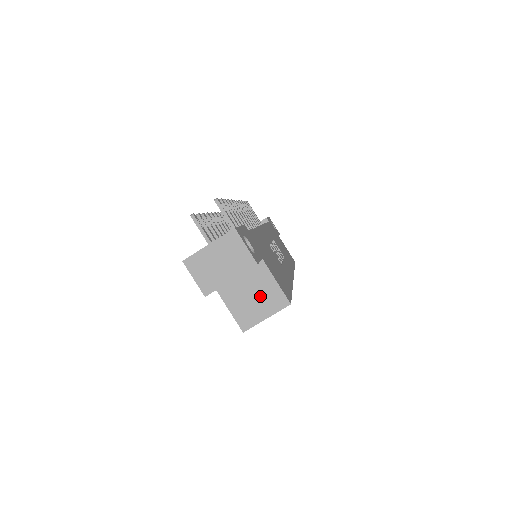
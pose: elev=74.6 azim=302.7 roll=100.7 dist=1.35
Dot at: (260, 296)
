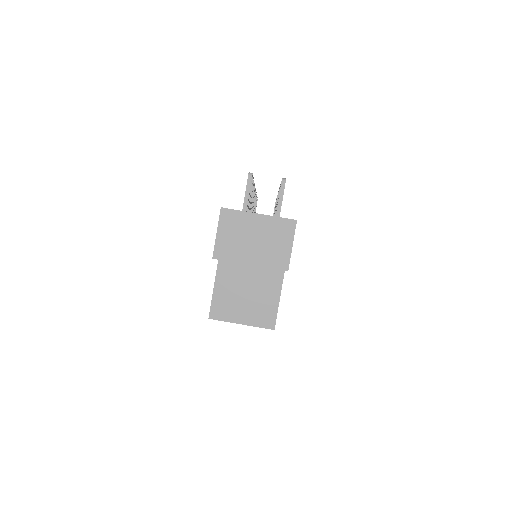
Dot at: (253, 299)
